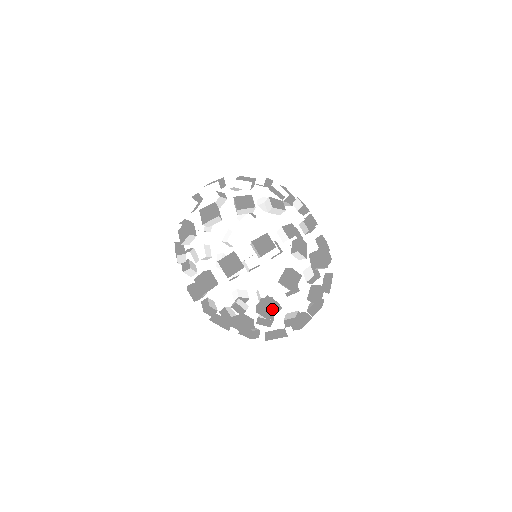
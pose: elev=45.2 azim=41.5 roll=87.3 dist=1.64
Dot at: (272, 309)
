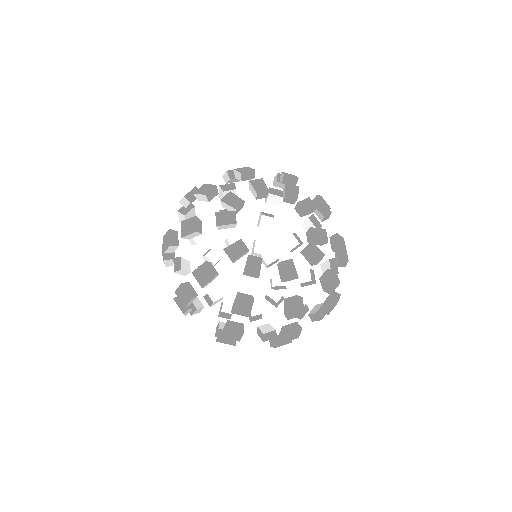
Dot at: (234, 334)
